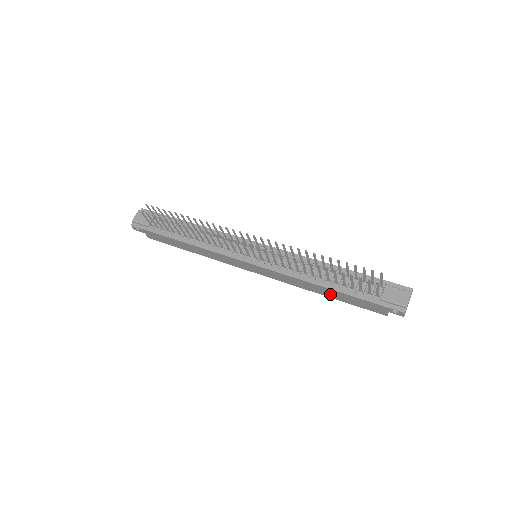
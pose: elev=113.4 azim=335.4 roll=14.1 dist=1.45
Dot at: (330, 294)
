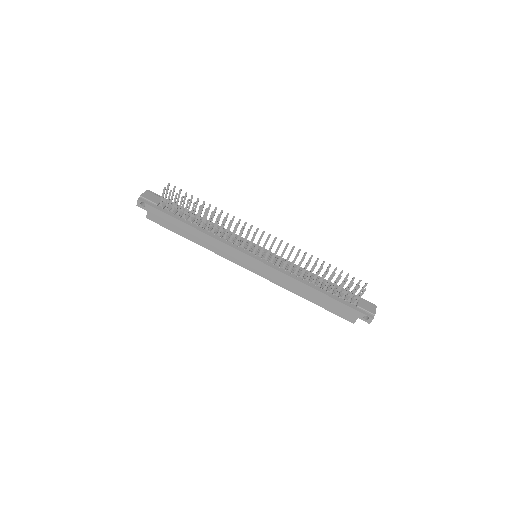
Dot at: (315, 298)
